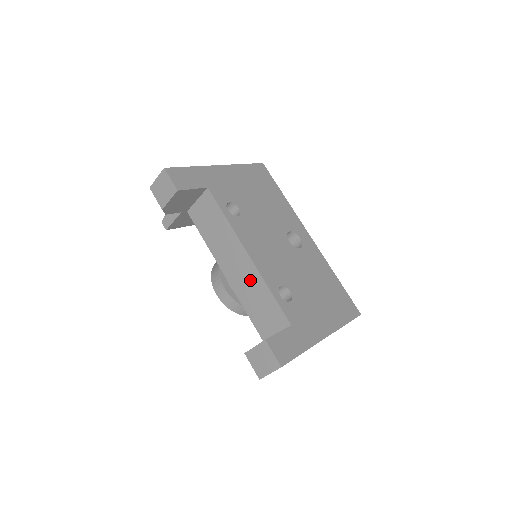
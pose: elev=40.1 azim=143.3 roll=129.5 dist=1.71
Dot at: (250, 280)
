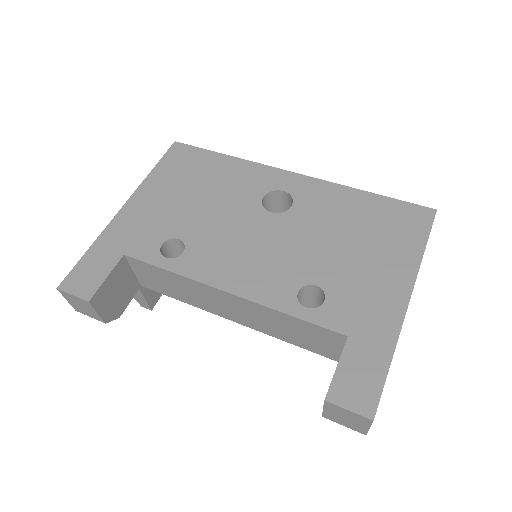
Dot at: (259, 315)
